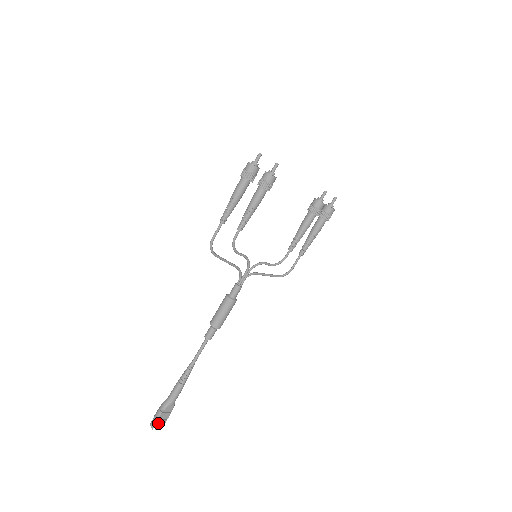
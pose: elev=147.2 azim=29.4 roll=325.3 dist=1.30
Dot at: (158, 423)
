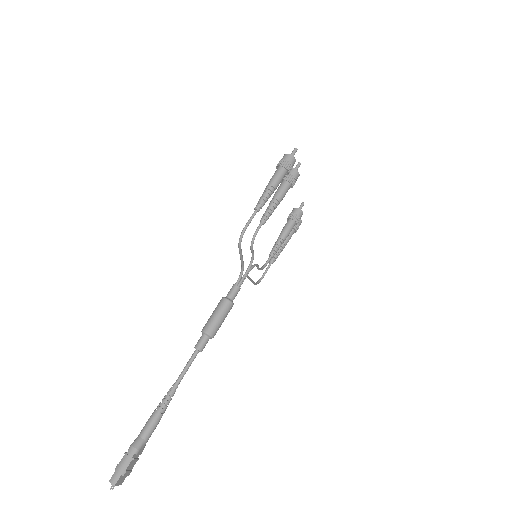
Dot at: (122, 477)
